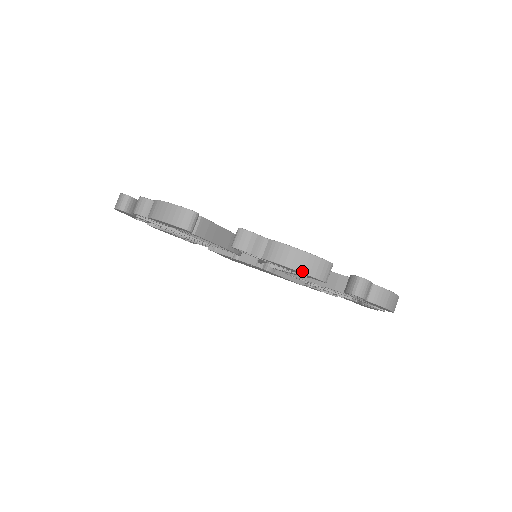
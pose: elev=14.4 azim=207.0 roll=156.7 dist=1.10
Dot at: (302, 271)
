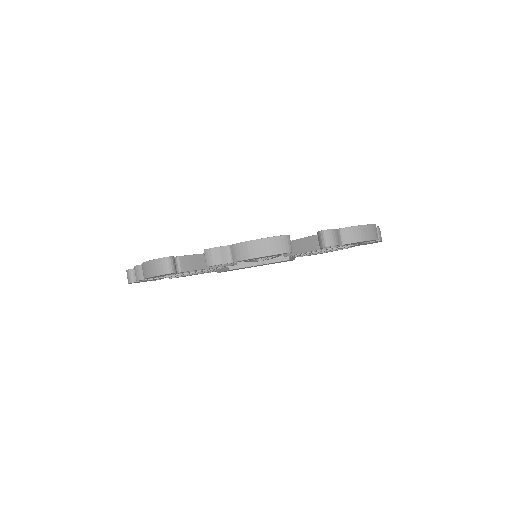
Dot at: (372, 239)
